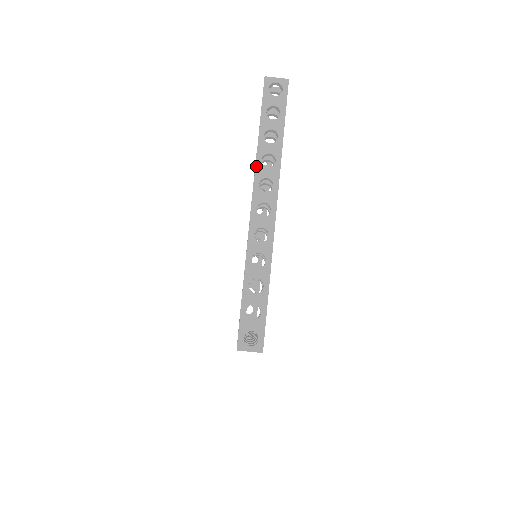
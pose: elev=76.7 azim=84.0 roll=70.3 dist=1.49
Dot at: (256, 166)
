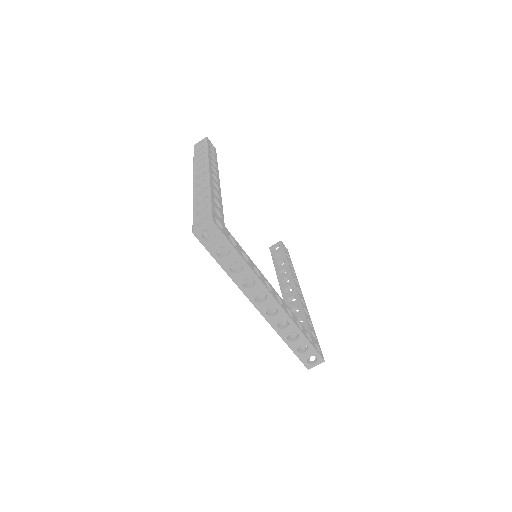
Dot at: (193, 168)
